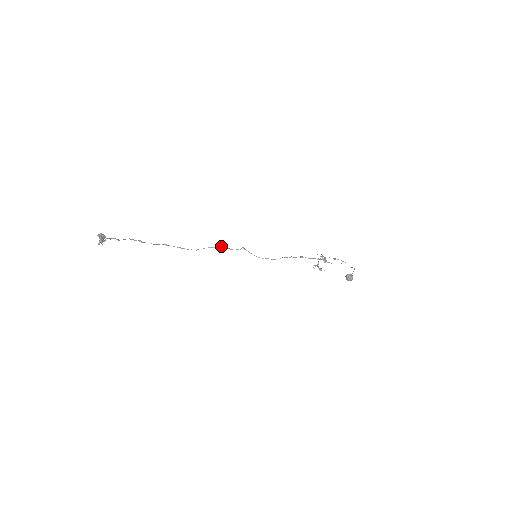
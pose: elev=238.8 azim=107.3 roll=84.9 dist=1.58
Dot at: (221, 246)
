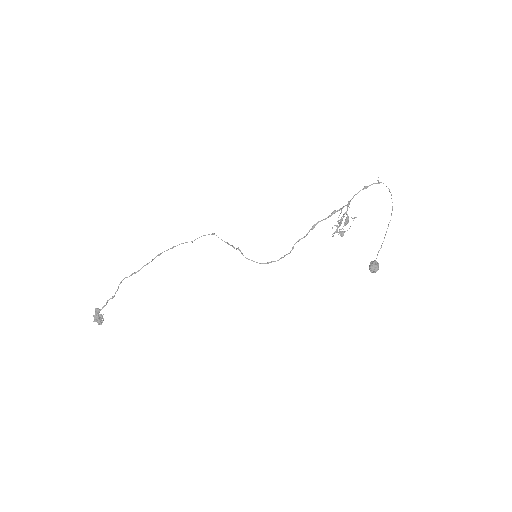
Dot at: occluded
